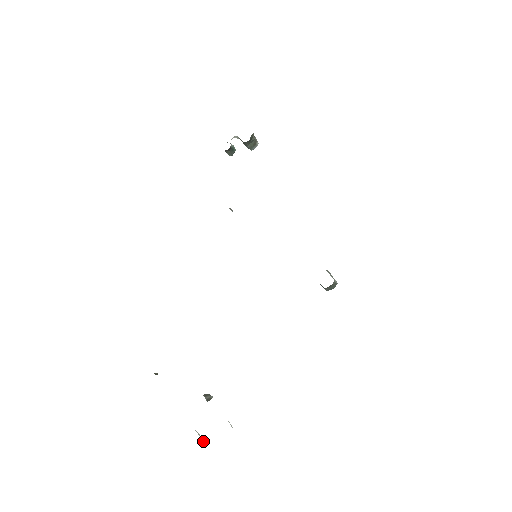
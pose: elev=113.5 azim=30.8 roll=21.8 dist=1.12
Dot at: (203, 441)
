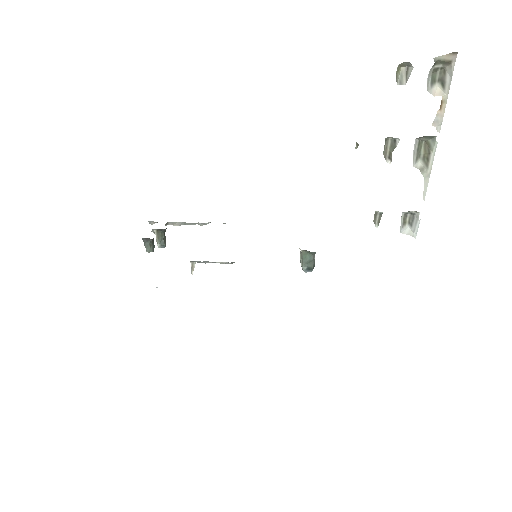
Dot at: (424, 170)
